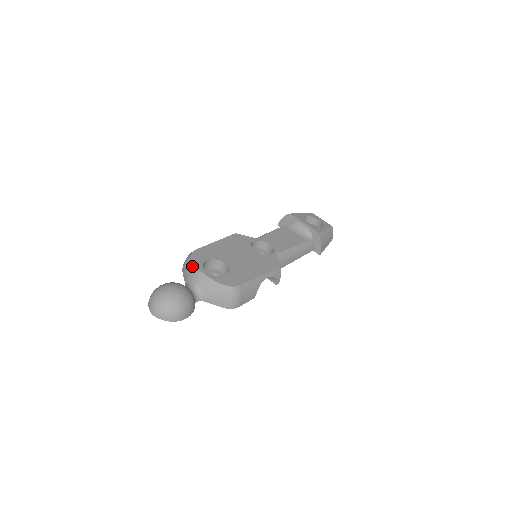
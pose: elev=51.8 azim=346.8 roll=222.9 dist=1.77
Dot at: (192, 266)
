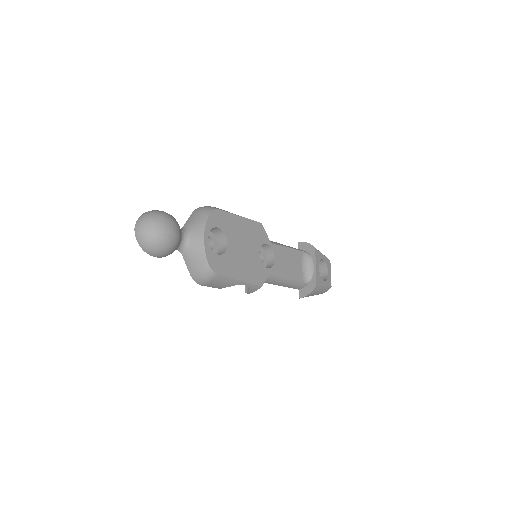
Dot at: (203, 221)
